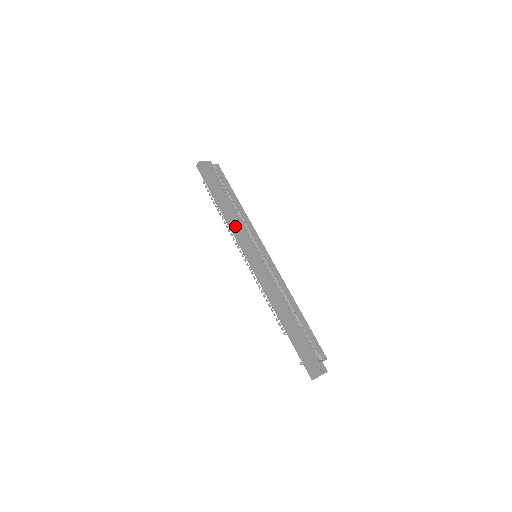
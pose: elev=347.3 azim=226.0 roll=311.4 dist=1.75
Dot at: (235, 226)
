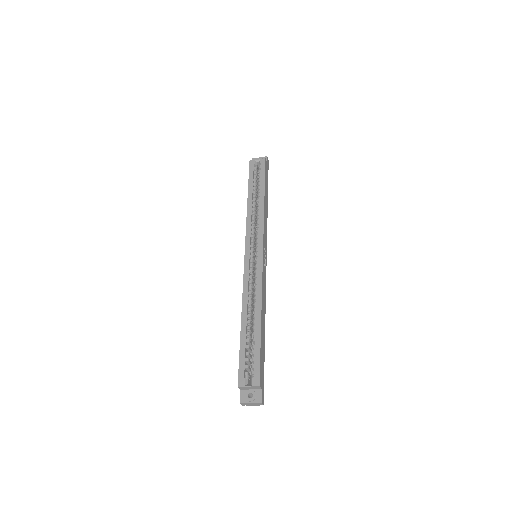
Dot at: occluded
